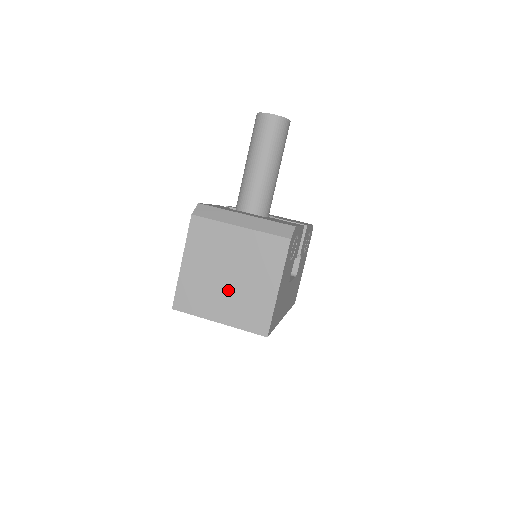
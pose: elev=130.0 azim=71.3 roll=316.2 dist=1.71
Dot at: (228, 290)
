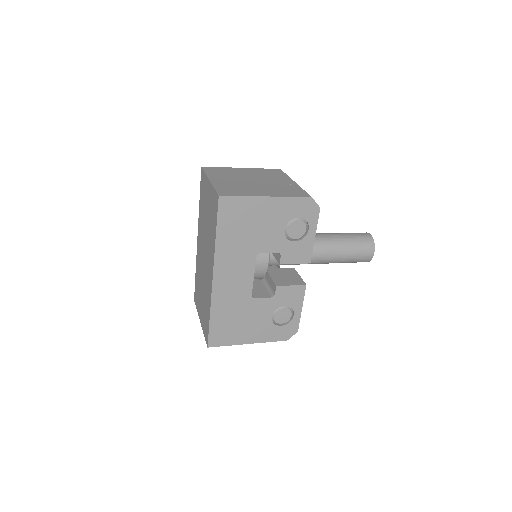
Dot at: (241, 181)
